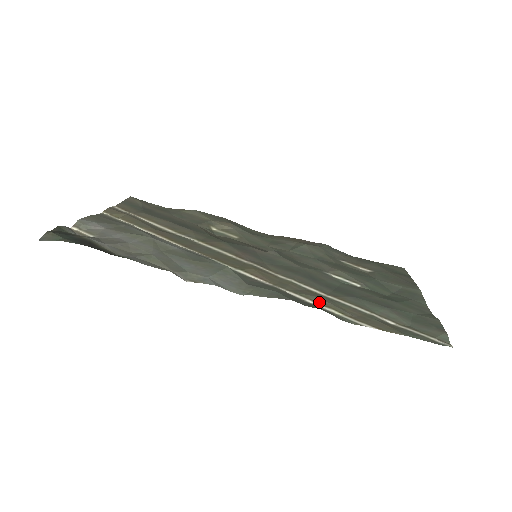
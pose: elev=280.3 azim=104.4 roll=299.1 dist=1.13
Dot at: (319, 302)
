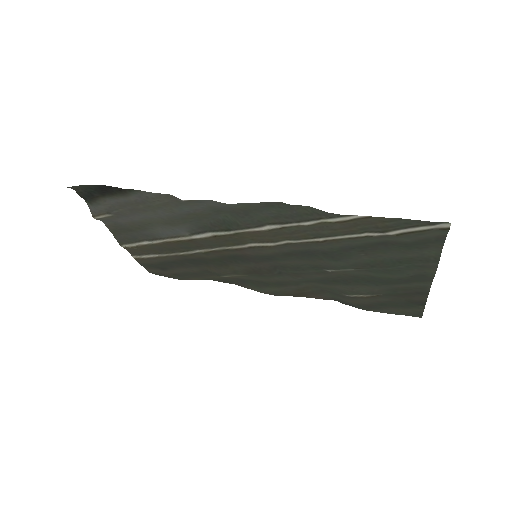
Dot at: (309, 226)
